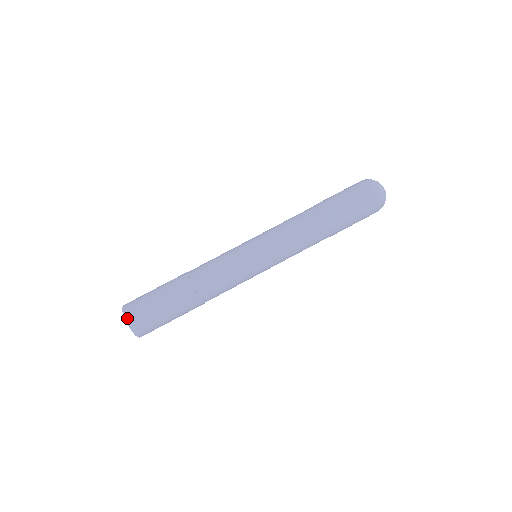
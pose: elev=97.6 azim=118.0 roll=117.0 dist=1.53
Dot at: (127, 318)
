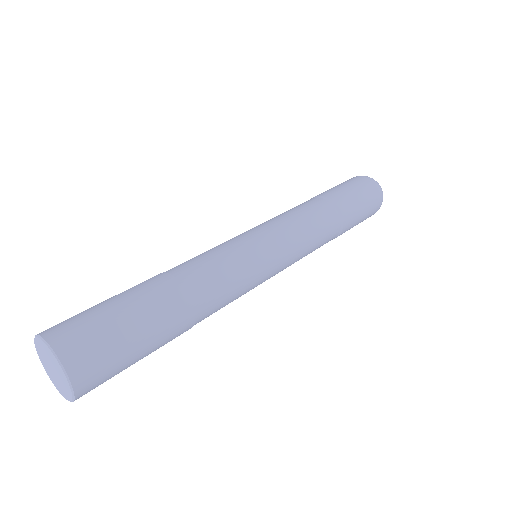
Dot at: (56, 347)
